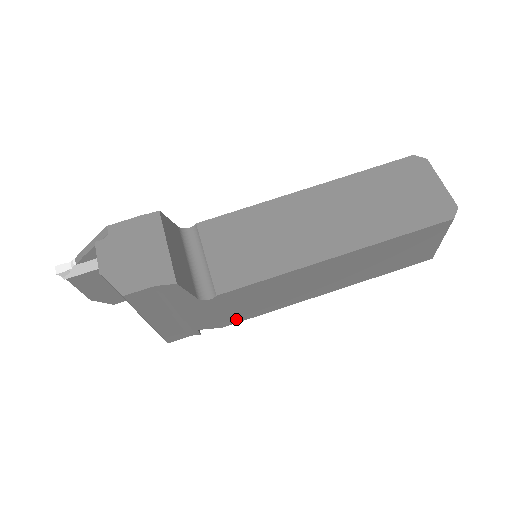
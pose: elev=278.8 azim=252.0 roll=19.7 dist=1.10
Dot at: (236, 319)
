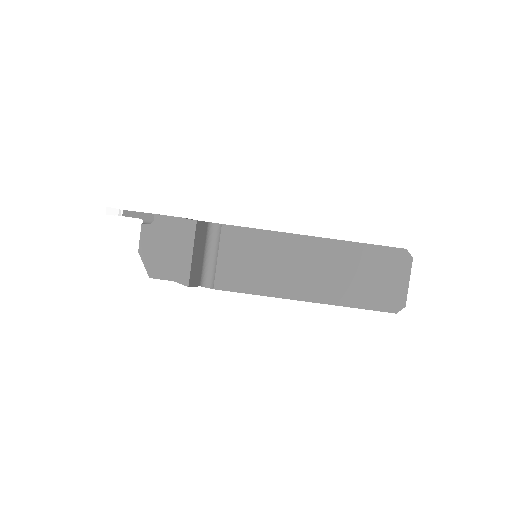
Dot at: occluded
